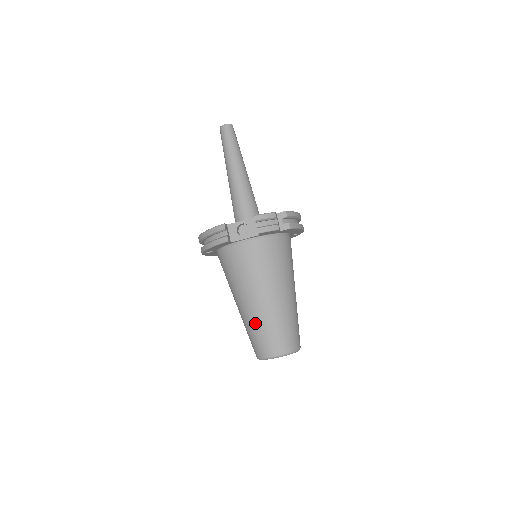
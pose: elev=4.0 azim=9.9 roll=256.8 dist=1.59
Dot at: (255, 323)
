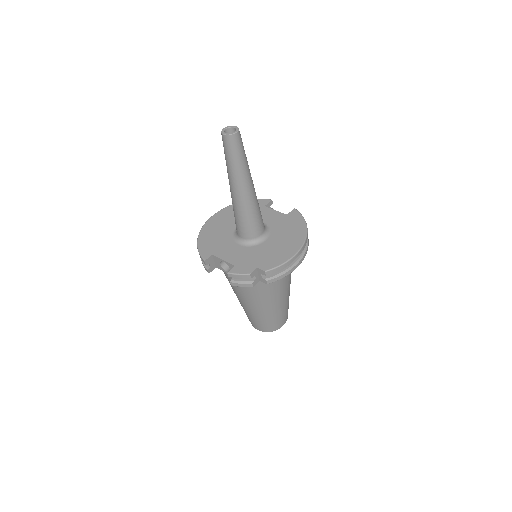
Dot at: occluded
